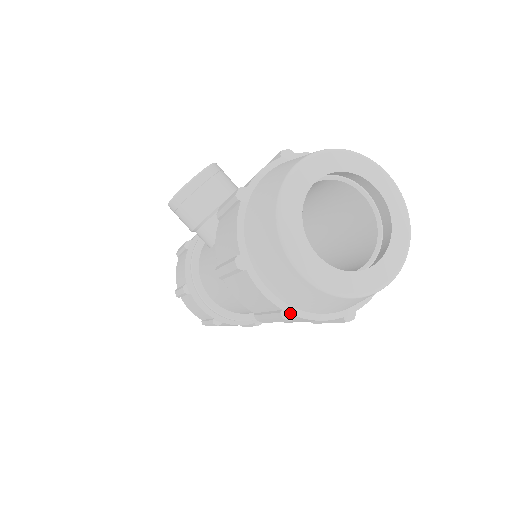
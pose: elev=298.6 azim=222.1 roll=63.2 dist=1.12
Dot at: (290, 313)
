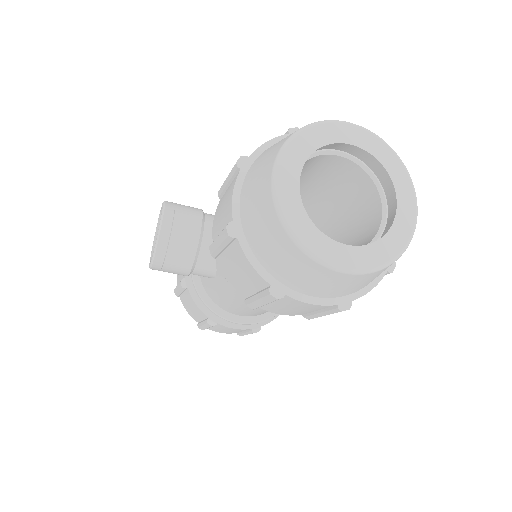
Dot at: (345, 303)
